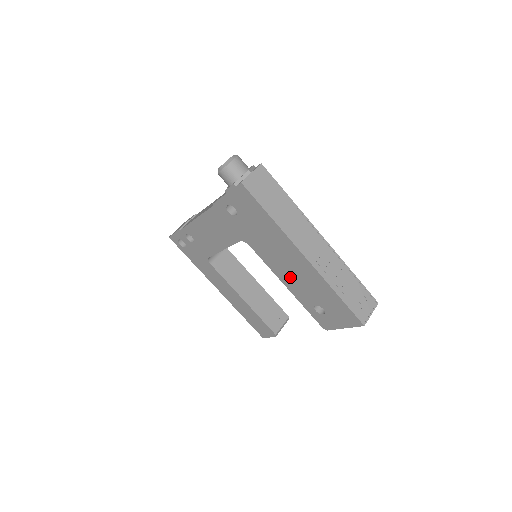
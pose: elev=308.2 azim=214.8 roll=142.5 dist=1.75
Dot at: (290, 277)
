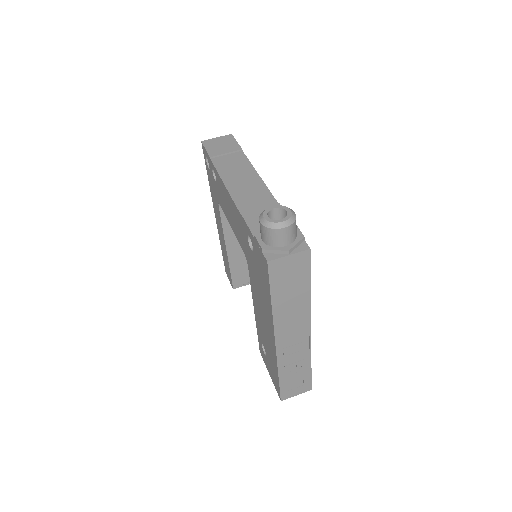
Dot at: (260, 318)
